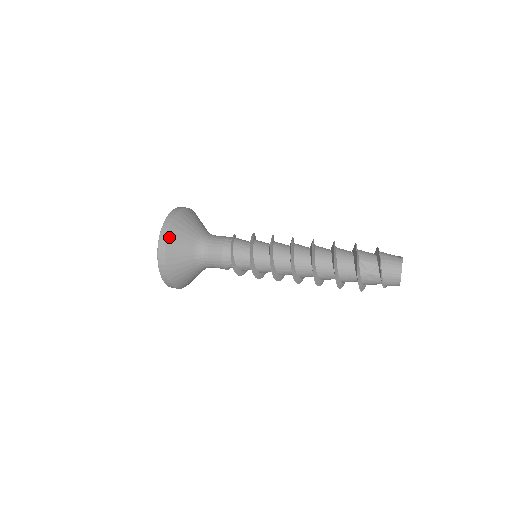
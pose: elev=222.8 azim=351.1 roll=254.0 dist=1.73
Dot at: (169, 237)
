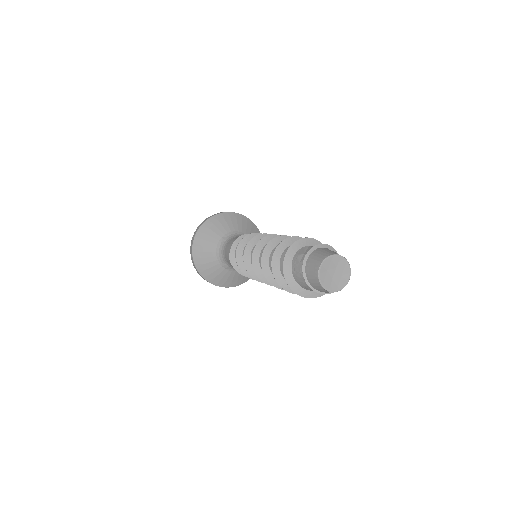
Dot at: (226, 214)
